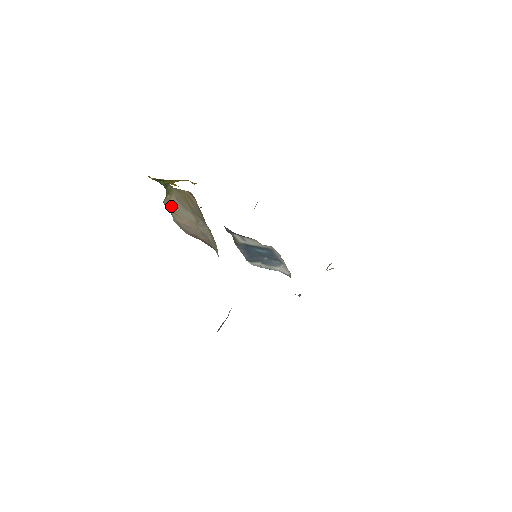
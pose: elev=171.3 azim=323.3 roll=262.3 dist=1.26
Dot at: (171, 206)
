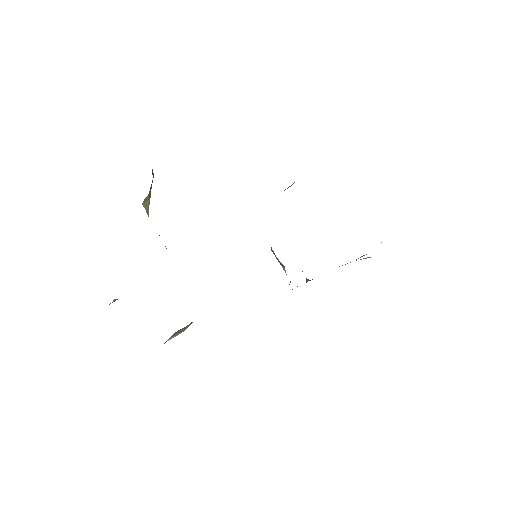
Dot at: occluded
